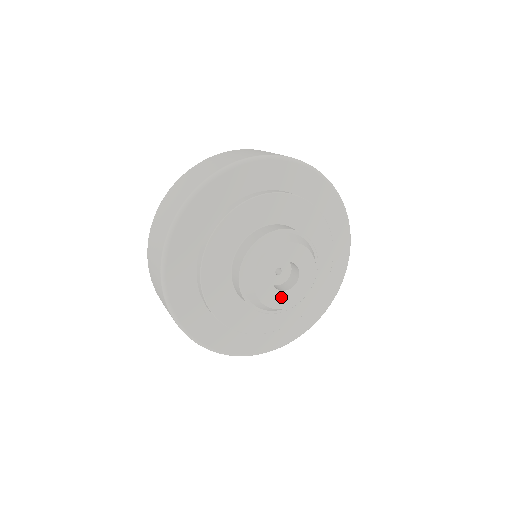
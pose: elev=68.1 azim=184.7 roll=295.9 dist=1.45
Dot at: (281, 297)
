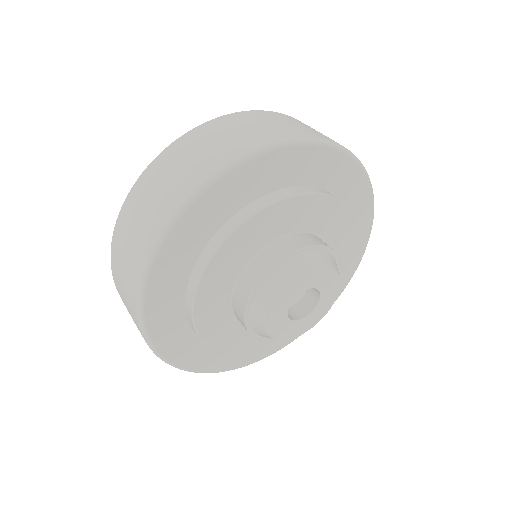
Dot at: (289, 327)
